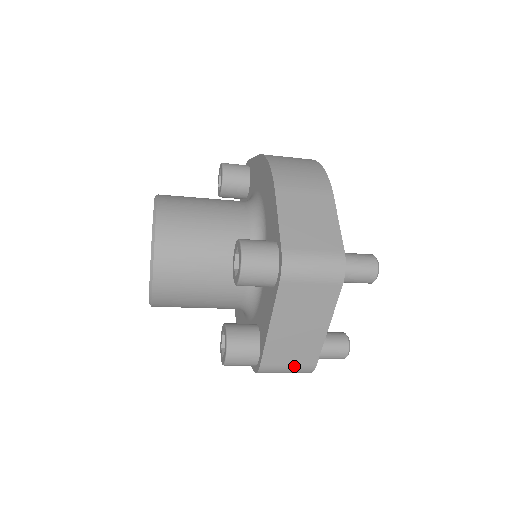
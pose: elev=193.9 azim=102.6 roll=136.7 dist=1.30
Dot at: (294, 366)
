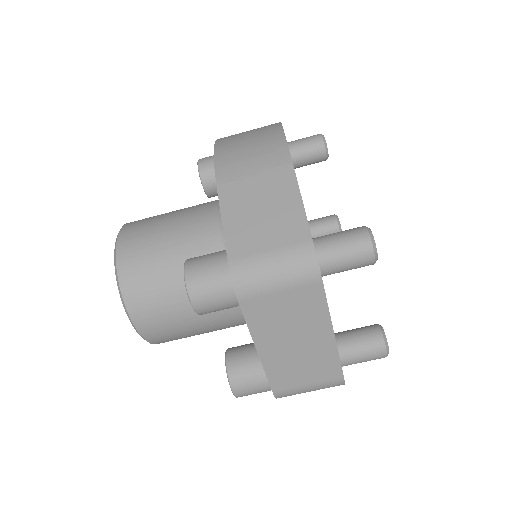
Dot at: (315, 384)
